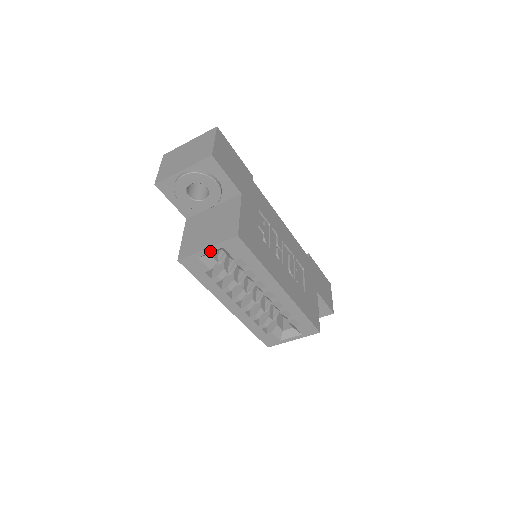
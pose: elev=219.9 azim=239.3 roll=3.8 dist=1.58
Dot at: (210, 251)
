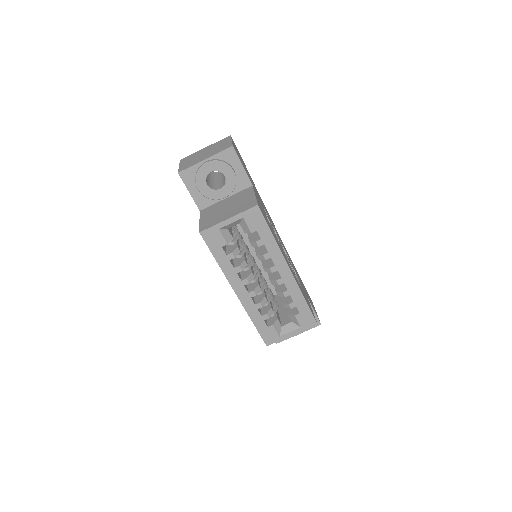
Dot at: (231, 222)
